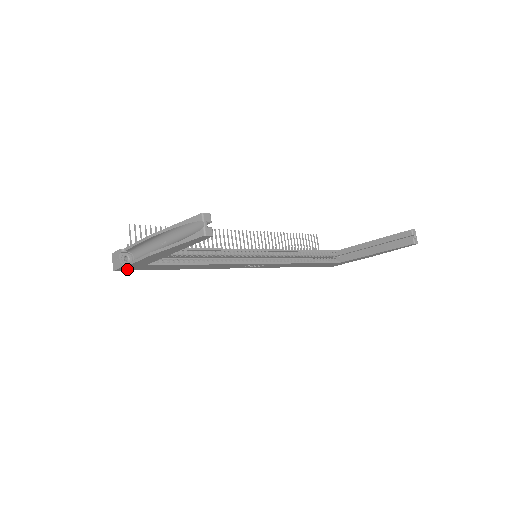
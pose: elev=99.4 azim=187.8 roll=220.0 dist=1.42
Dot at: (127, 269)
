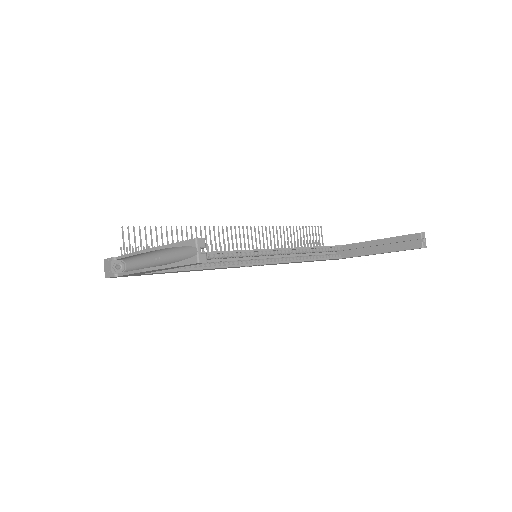
Dot at: occluded
